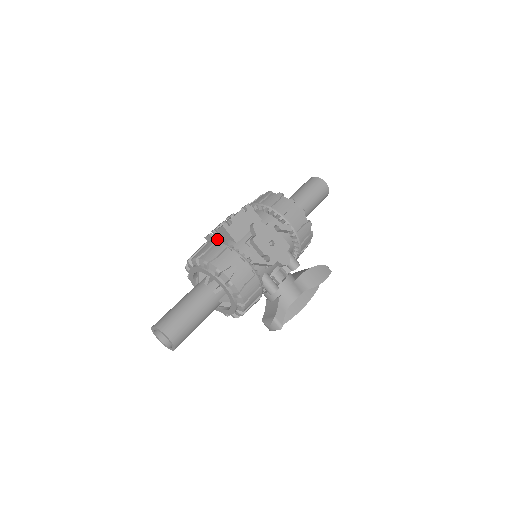
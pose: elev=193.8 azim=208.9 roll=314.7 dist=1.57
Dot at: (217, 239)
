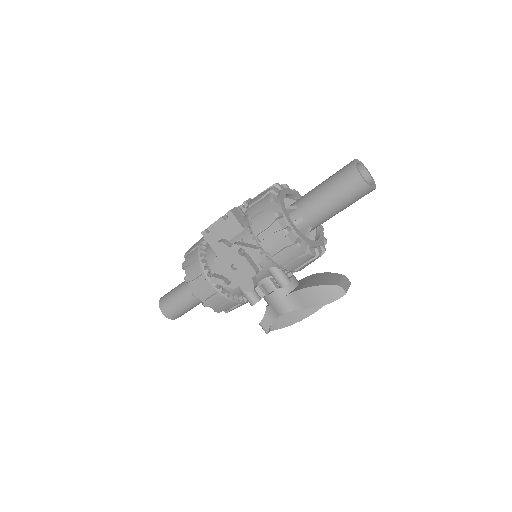
Dot at: (203, 241)
